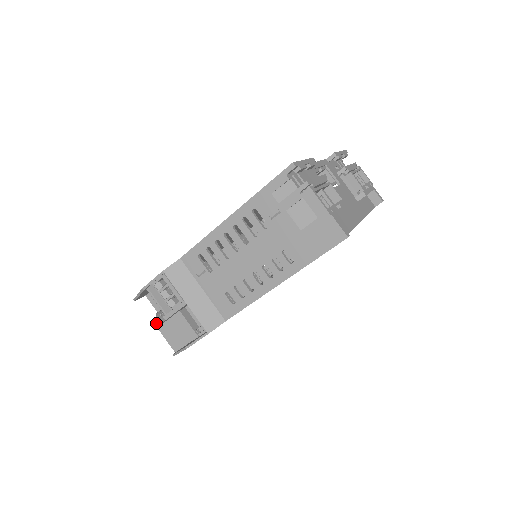
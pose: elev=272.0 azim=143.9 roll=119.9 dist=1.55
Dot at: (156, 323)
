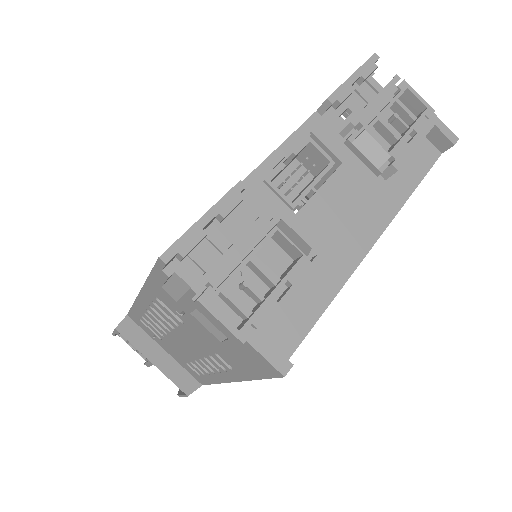
Dot at: occluded
